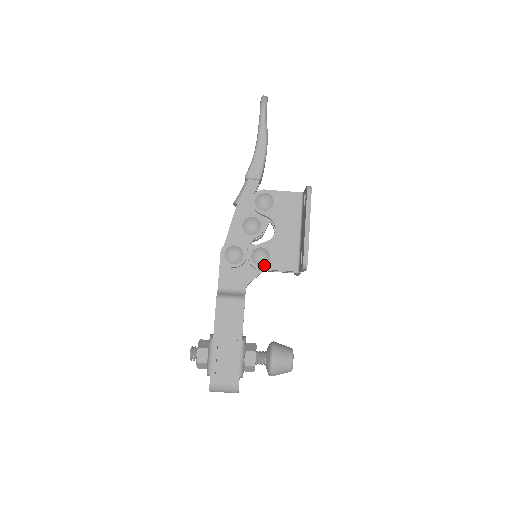
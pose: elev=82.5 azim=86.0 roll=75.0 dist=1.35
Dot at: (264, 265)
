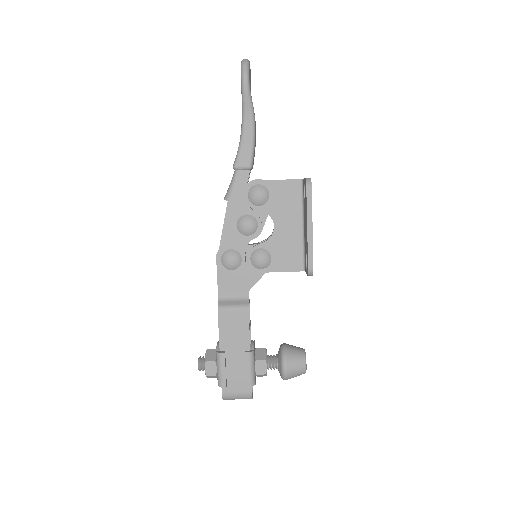
Dot at: (266, 268)
